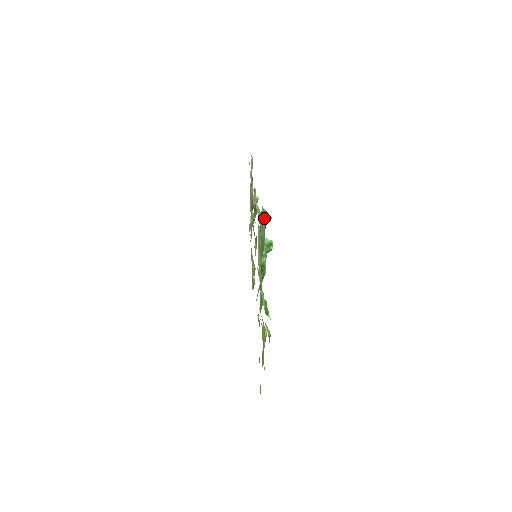
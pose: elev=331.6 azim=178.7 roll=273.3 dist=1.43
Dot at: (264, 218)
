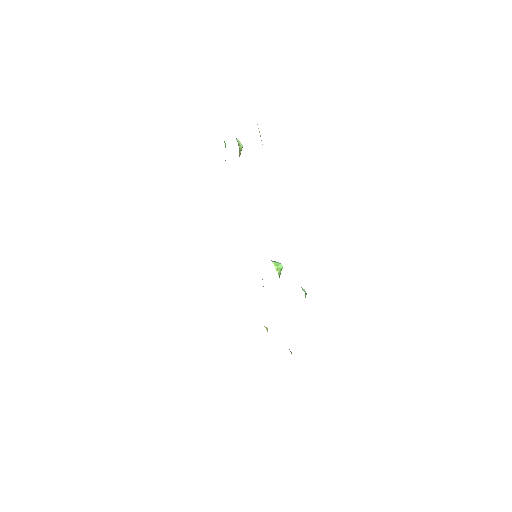
Dot at: occluded
